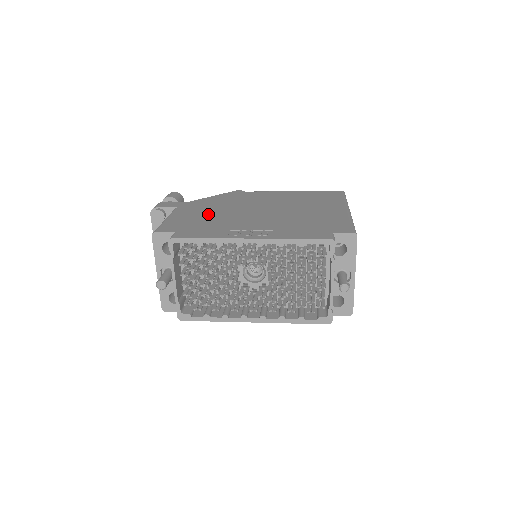
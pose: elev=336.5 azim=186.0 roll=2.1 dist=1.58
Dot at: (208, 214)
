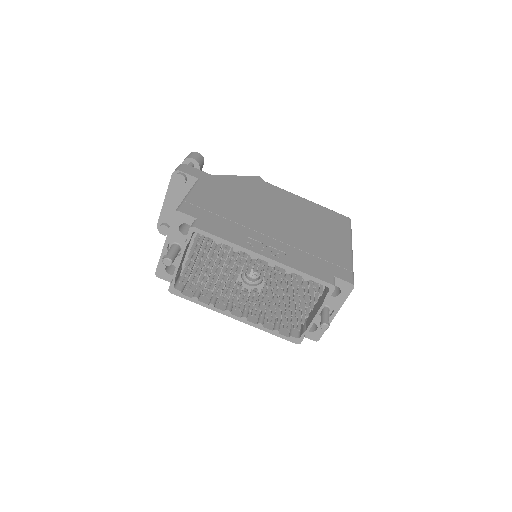
Dot at: (229, 203)
